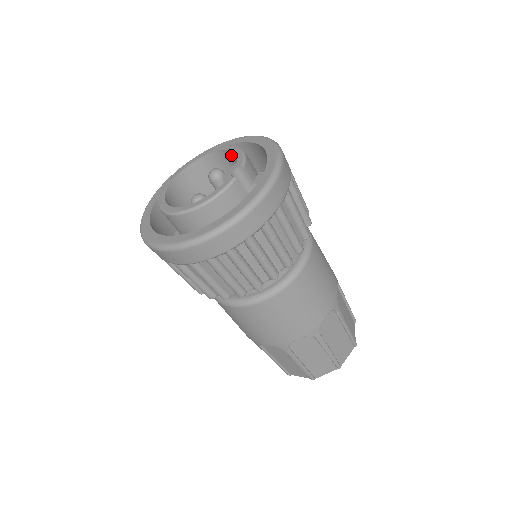
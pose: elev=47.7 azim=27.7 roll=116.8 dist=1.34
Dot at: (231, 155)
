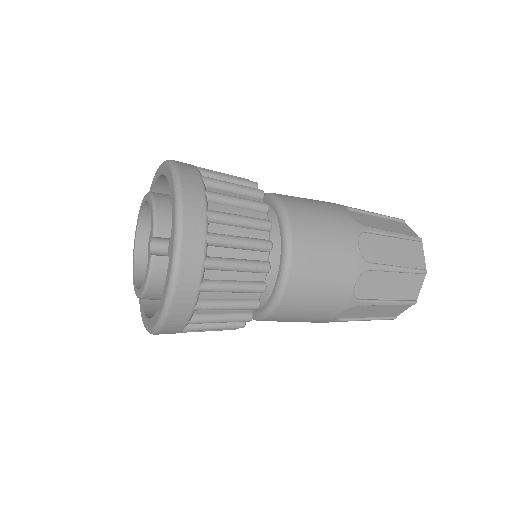
Dot at: occluded
